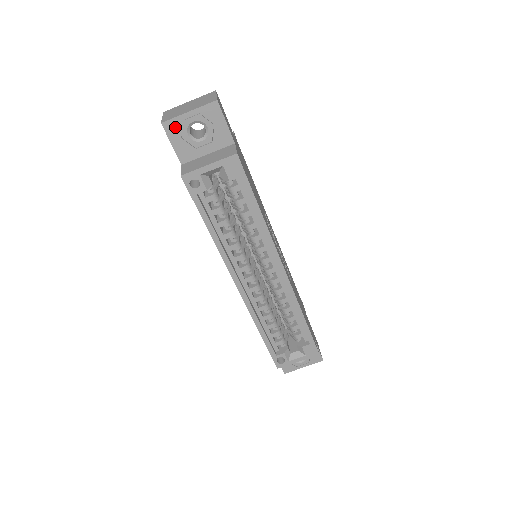
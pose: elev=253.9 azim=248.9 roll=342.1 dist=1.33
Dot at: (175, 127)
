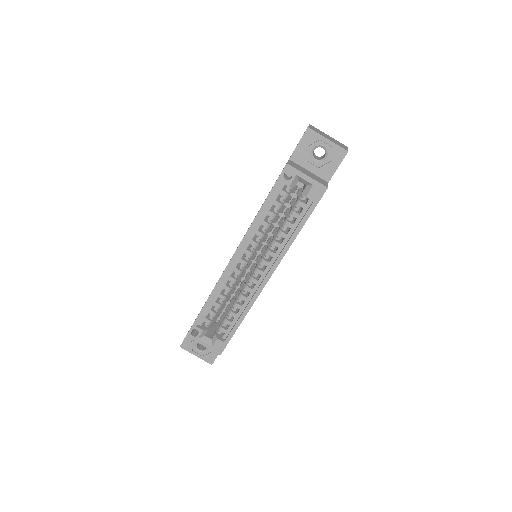
Dot at: (312, 138)
